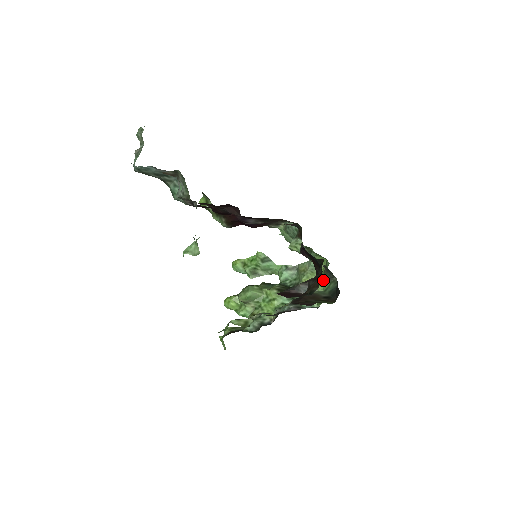
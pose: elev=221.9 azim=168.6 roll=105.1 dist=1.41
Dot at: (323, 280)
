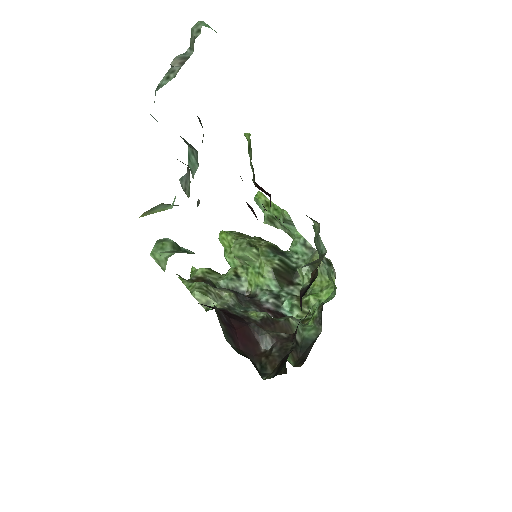
Dot at: (323, 294)
